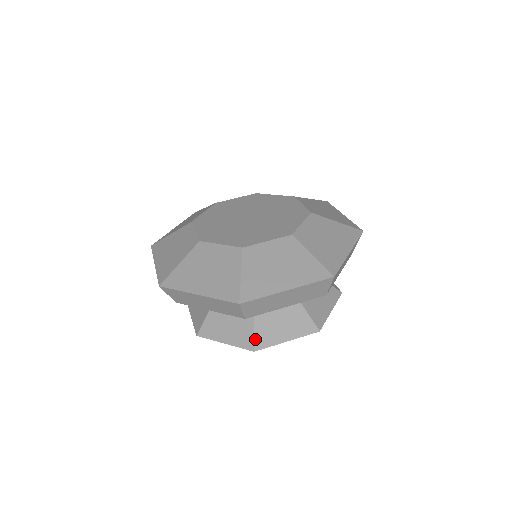
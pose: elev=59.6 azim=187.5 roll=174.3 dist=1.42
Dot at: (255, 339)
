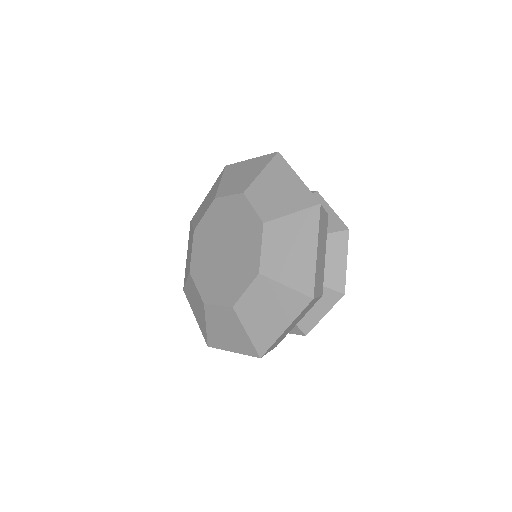
Dot at: (300, 328)
